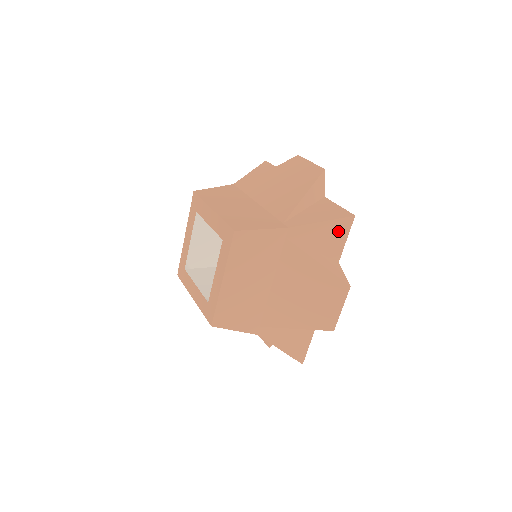
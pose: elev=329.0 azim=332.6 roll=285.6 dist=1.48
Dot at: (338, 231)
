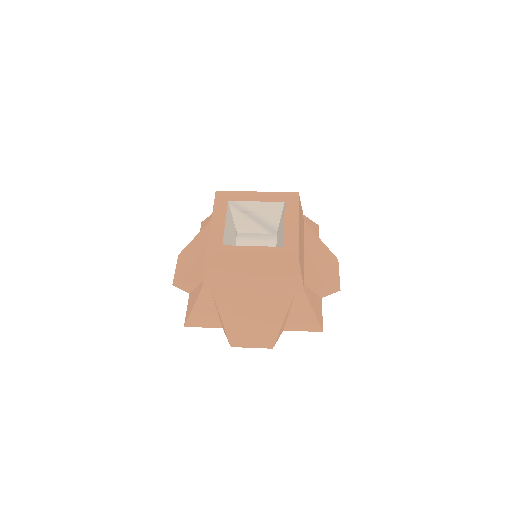
Dot at: (316, 231)
